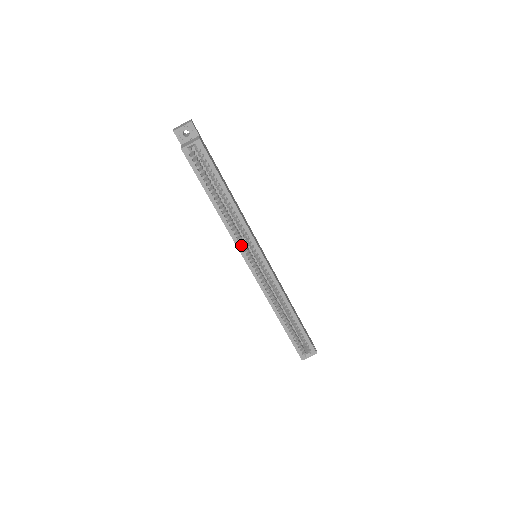
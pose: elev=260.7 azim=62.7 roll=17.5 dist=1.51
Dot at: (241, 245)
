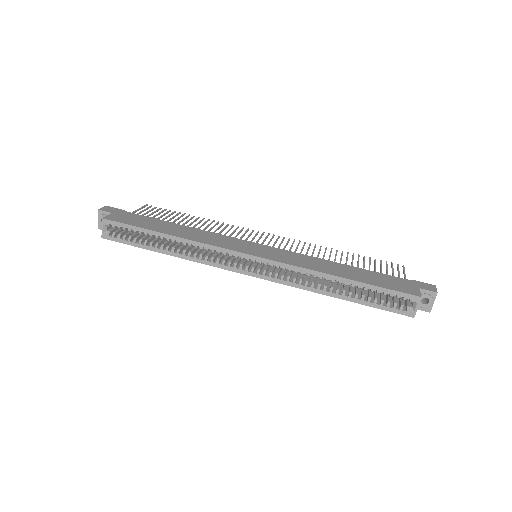
Dot at: occluded
